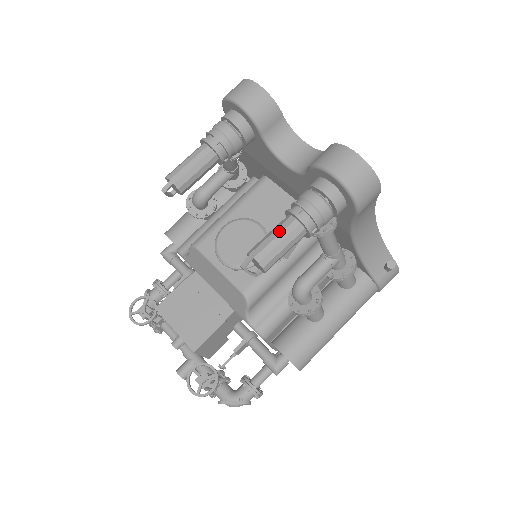
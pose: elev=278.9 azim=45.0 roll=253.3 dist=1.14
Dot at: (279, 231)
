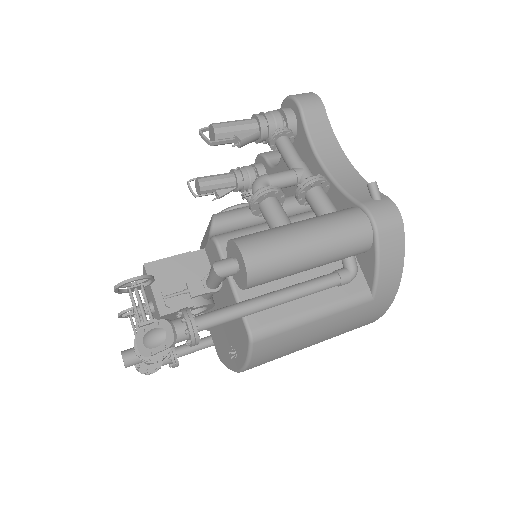
Dot at: occluded
